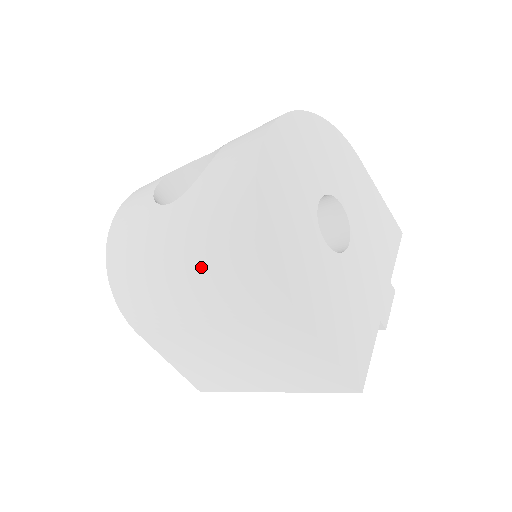
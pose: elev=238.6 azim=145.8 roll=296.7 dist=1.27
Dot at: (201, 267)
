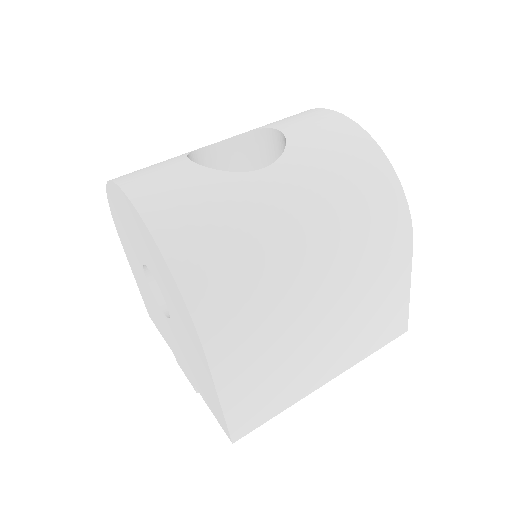
Dot at: (339, 220)
